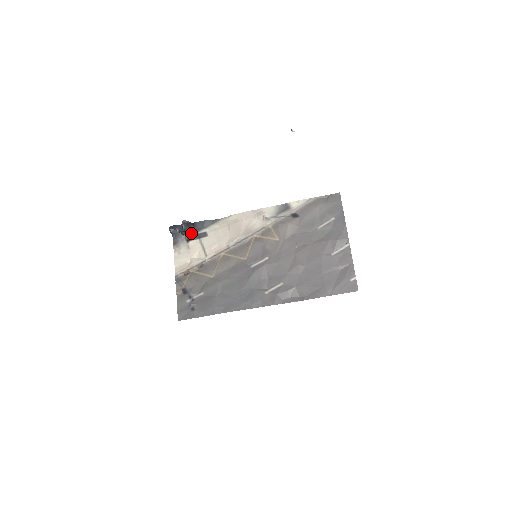
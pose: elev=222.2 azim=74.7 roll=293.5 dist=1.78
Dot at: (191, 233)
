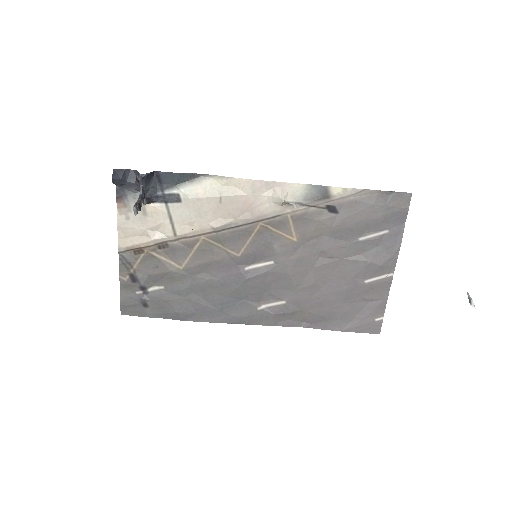
Dot at: (152, 192)
